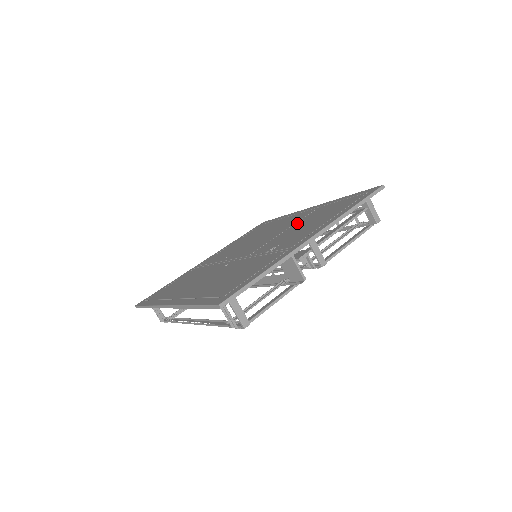
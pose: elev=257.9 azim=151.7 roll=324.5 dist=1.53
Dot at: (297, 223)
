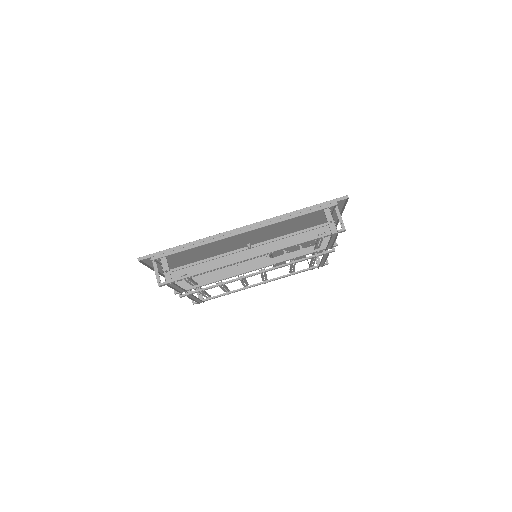
Dot at: occluded
